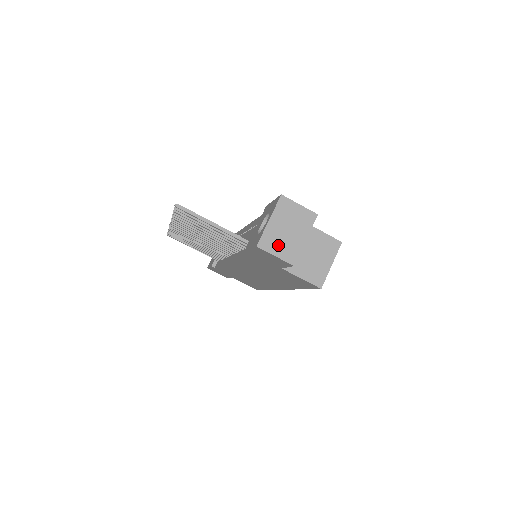
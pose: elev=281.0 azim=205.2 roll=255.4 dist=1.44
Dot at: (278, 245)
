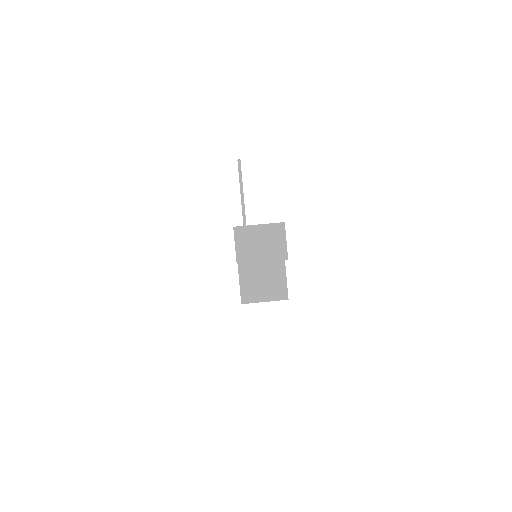
Dot at: (245, 242)
